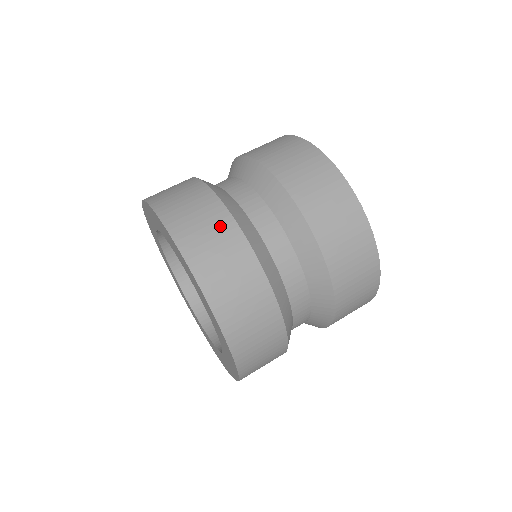
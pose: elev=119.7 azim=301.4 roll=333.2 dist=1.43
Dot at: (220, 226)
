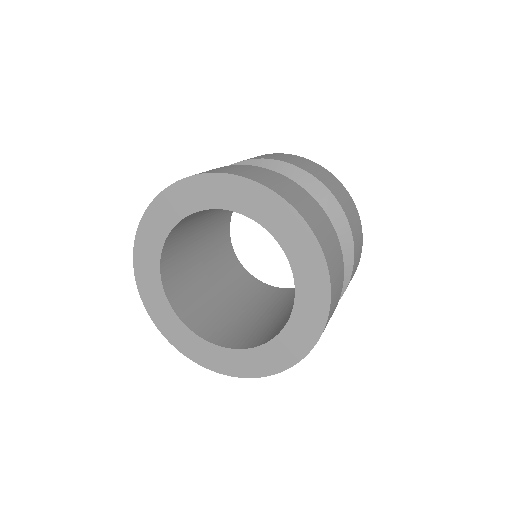
Dot at: occluded
